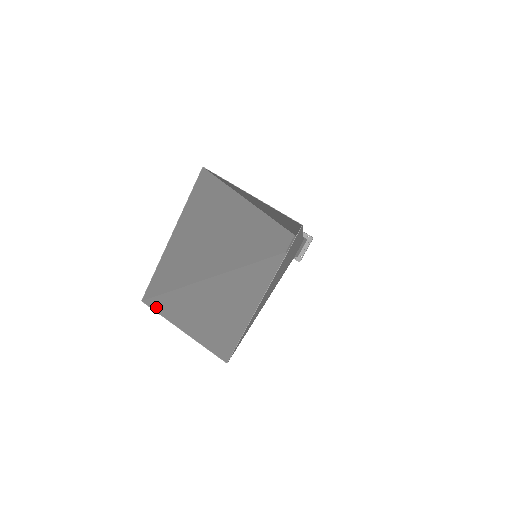
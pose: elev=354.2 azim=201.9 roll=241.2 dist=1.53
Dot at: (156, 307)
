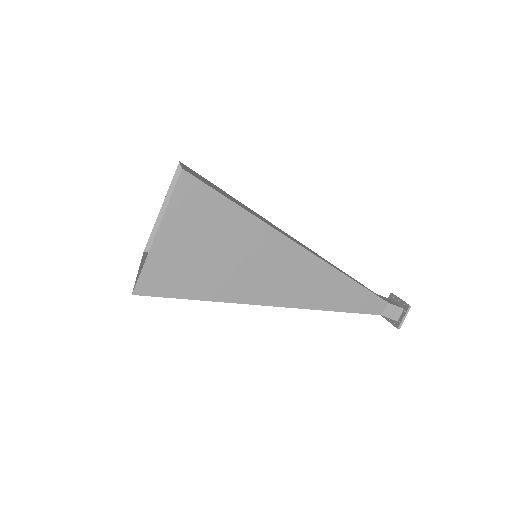
Dot at: (144, 279)
